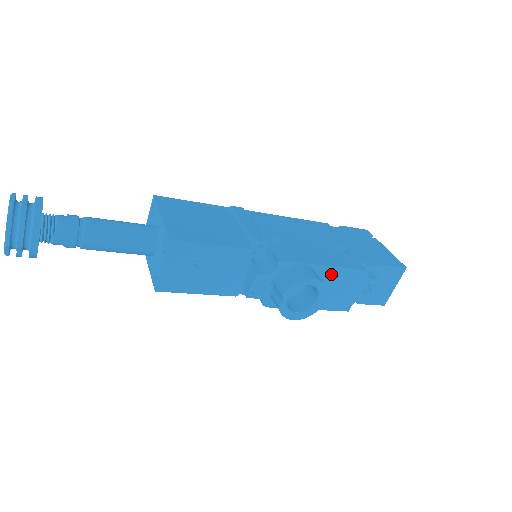
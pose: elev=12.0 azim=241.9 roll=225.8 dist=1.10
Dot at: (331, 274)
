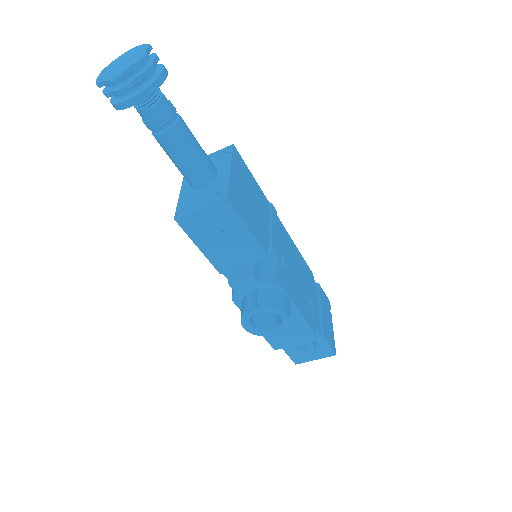
Dot at: (295, 319)
